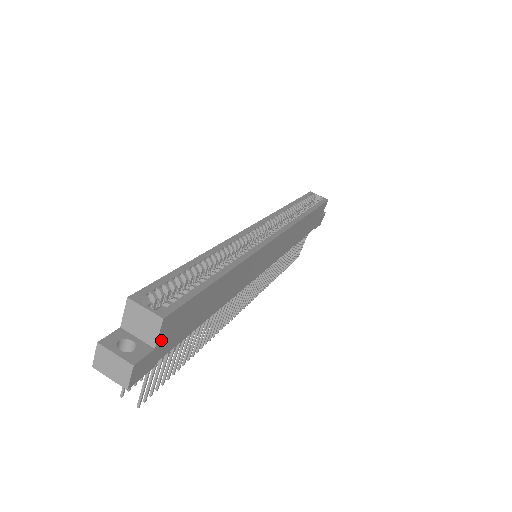
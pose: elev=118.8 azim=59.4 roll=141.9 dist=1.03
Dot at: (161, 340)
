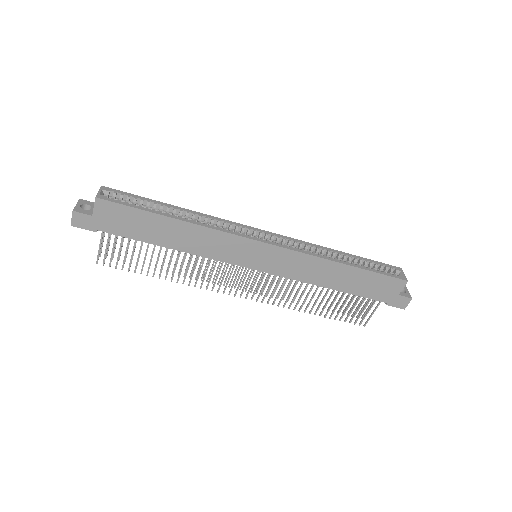
Dot at: (98, 214)
